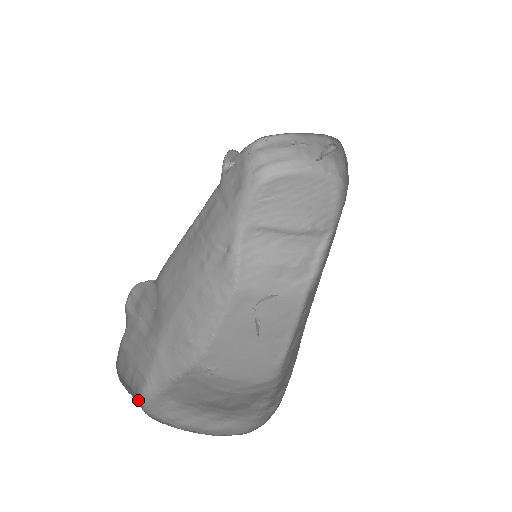
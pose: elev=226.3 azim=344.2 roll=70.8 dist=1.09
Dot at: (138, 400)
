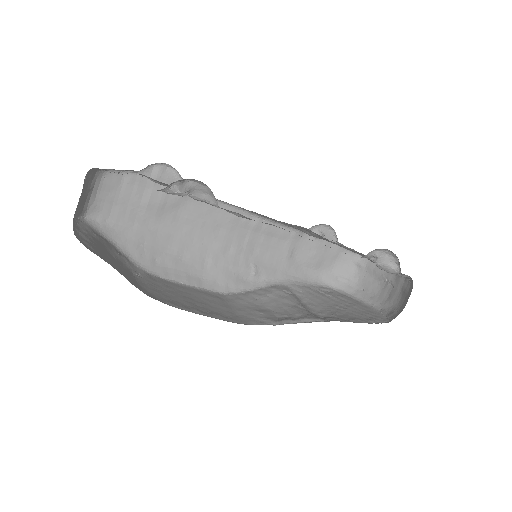
Dot at: (87, 214)
